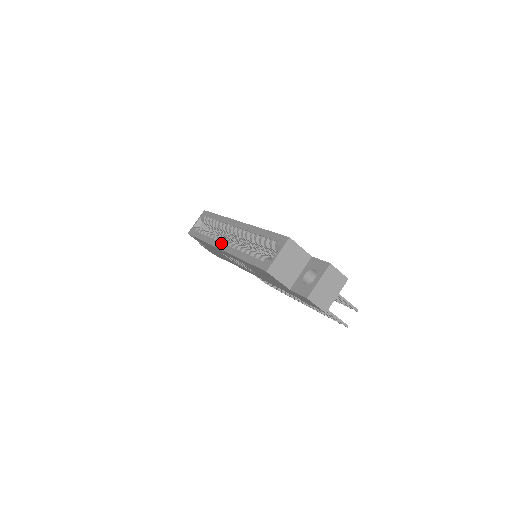
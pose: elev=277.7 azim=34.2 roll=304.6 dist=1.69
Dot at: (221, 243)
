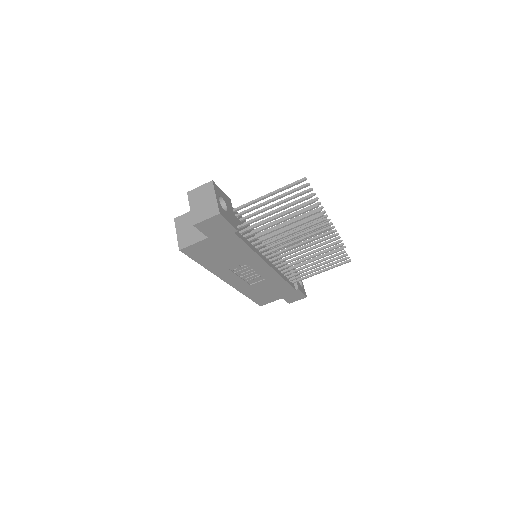
Dot at: occluded
